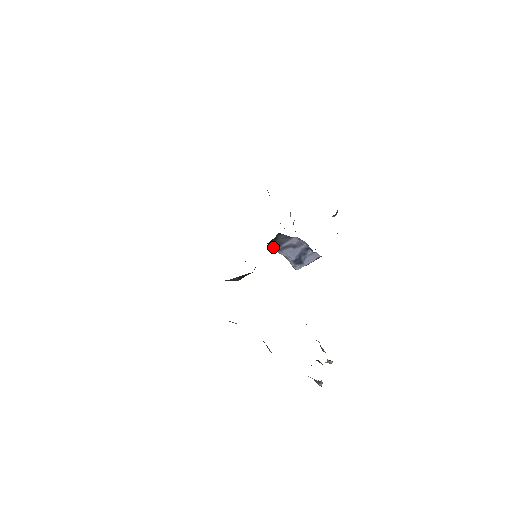
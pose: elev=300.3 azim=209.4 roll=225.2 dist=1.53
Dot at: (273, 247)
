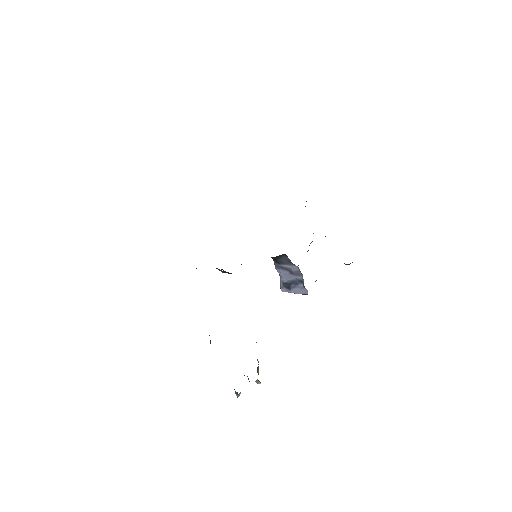
Dot at: (274, 261)
